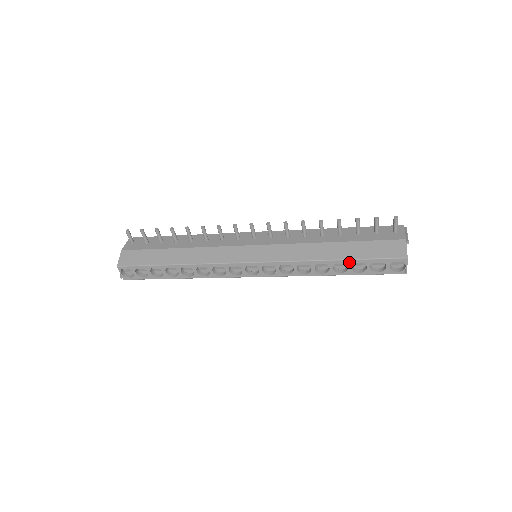
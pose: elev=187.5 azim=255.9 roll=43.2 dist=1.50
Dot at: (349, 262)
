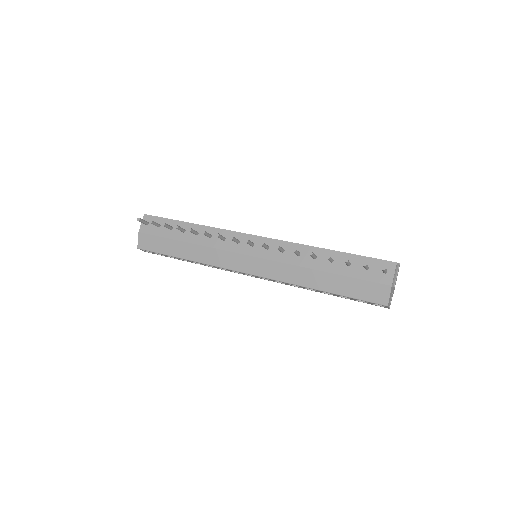
Dot at: (334, 294)
